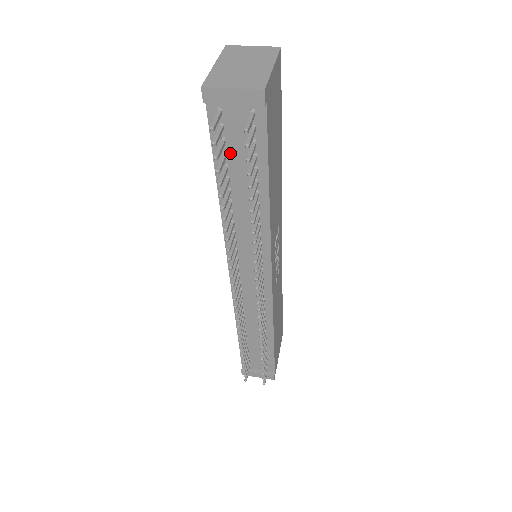
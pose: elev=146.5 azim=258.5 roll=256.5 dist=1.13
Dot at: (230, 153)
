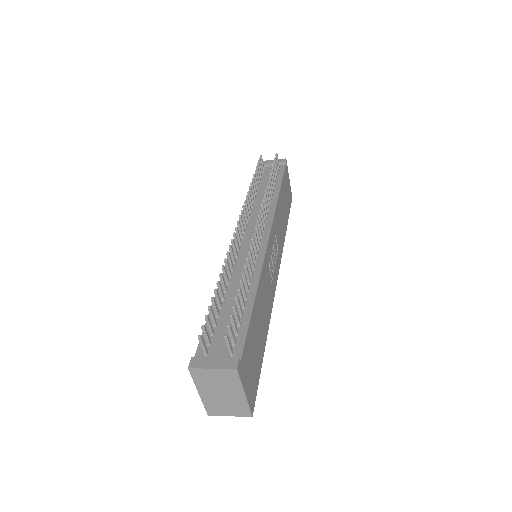
Dot at: (263, 180)
